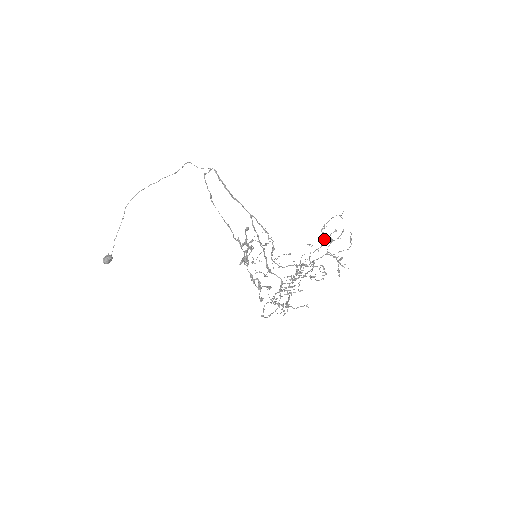
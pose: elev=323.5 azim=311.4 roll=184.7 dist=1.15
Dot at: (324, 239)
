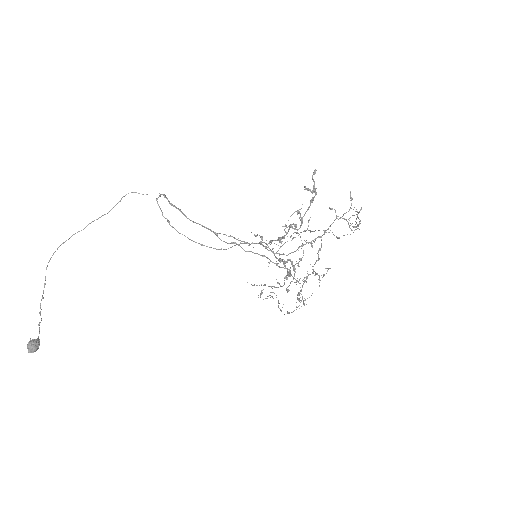
Dot at: occluded
